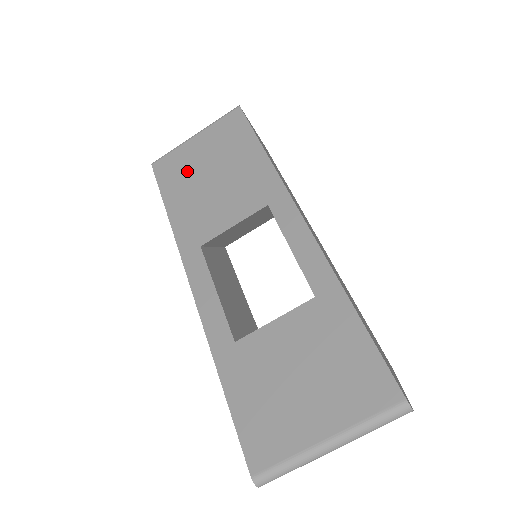
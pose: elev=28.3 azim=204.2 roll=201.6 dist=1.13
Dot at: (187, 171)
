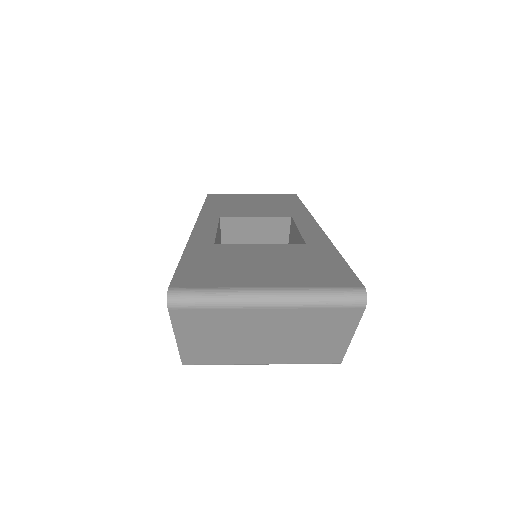
Dot at: (235, 199)
